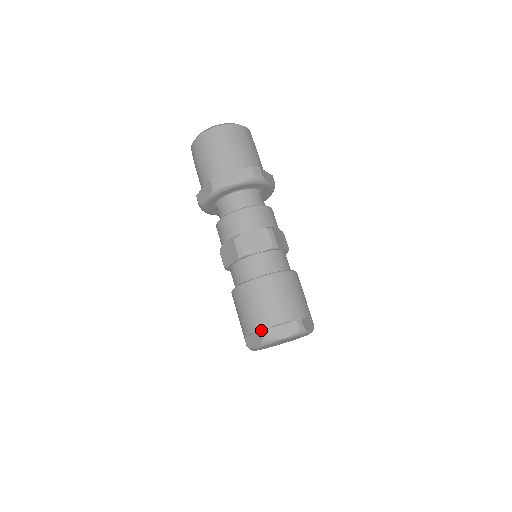
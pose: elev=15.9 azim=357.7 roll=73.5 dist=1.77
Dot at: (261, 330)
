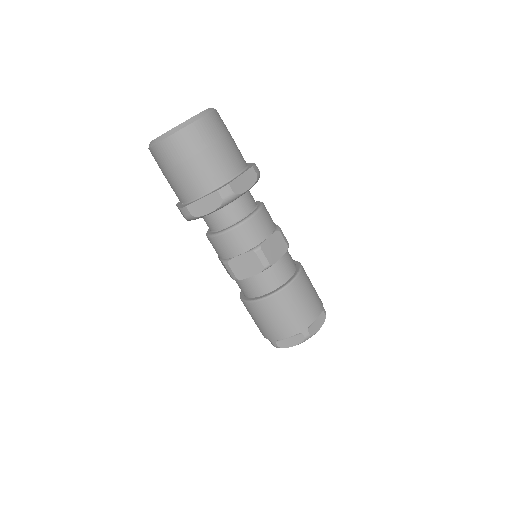
Dot at: (302, 331)
